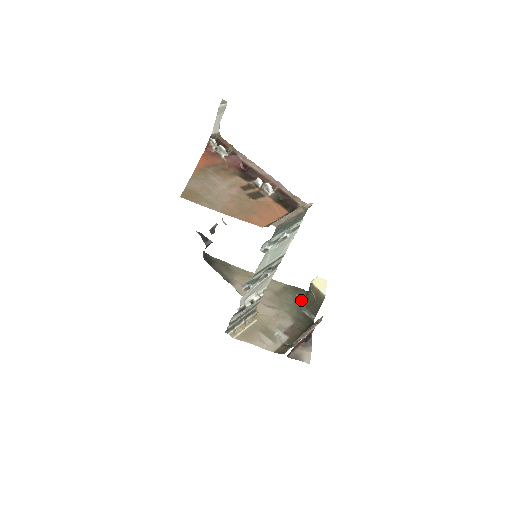
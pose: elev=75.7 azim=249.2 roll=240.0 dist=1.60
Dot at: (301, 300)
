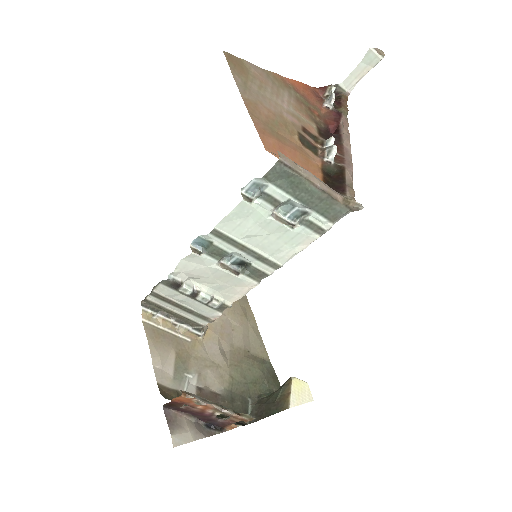
Dot at: (263, 390)
